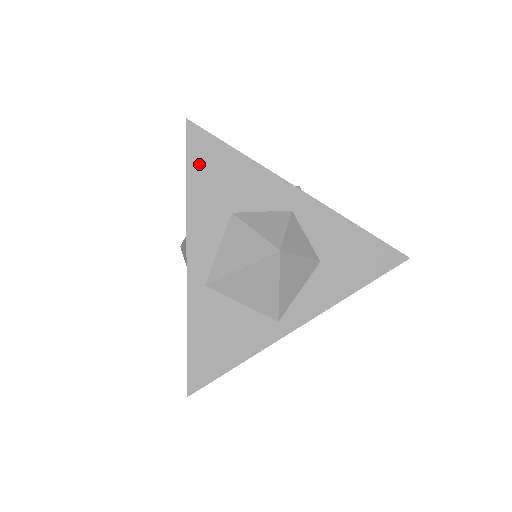
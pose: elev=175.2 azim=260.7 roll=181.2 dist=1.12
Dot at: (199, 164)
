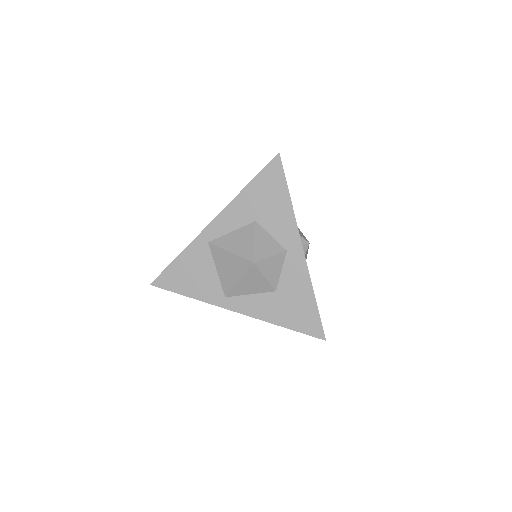
Dot at: (263, 181)
